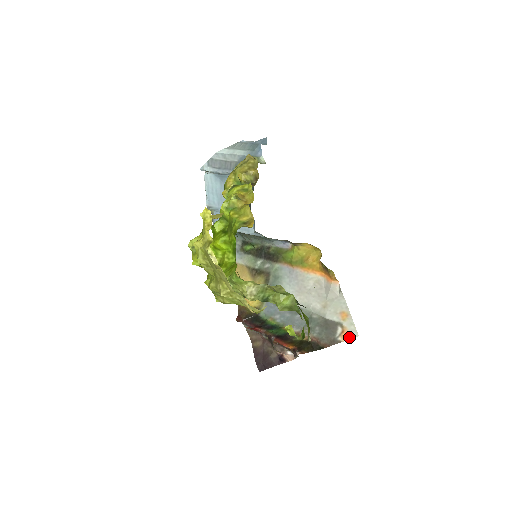
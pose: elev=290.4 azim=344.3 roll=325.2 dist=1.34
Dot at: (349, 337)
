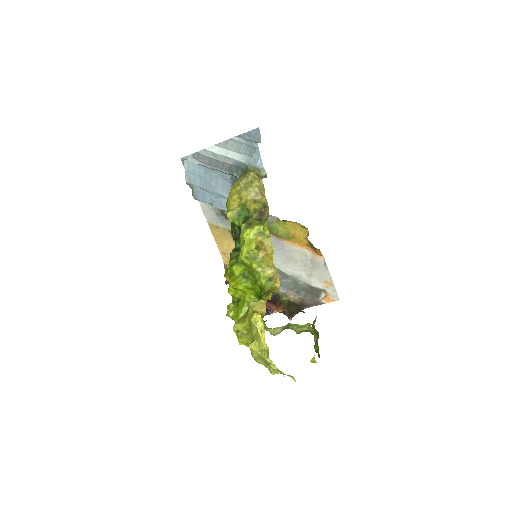
Dot at: (331, 300)
